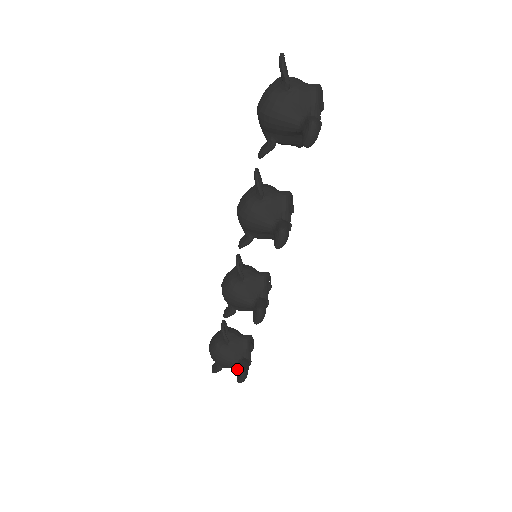
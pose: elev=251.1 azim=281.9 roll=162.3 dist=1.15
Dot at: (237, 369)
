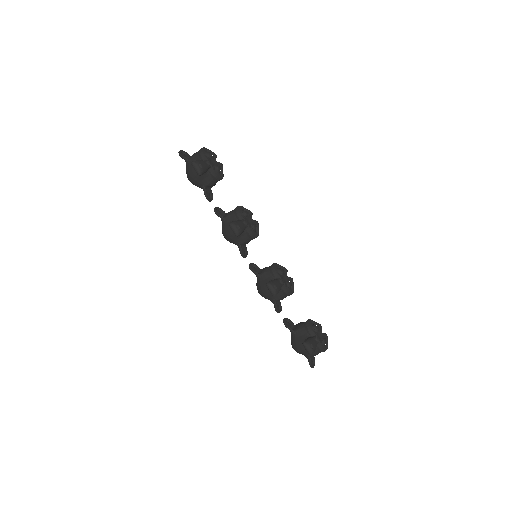
Dot at: occluded
